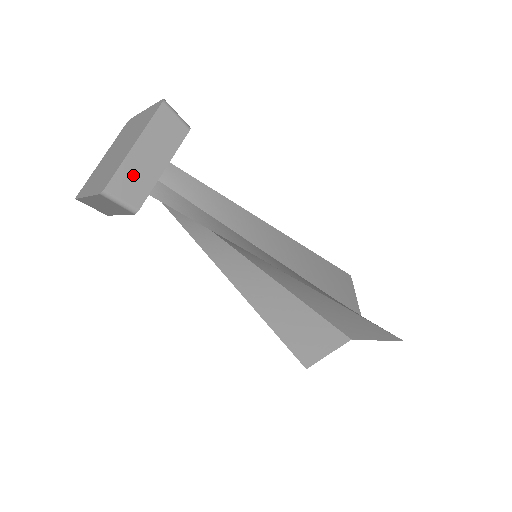
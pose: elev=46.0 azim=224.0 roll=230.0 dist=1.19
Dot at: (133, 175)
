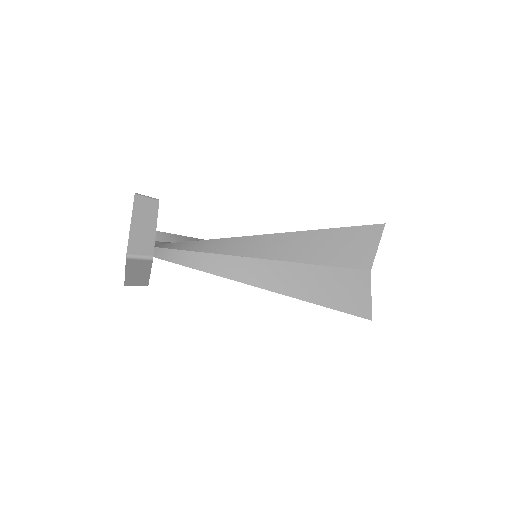
Dot at: (134, 280)
